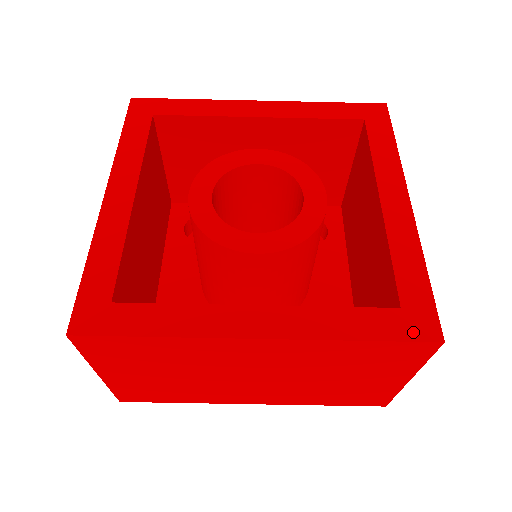
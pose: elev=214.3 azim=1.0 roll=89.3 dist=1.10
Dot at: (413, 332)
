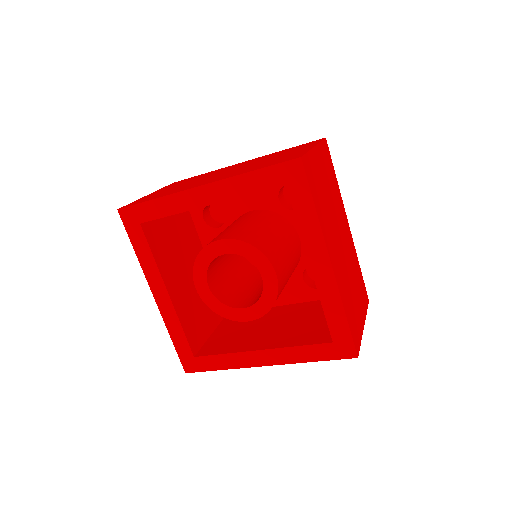
Dot at: (341, 355)
